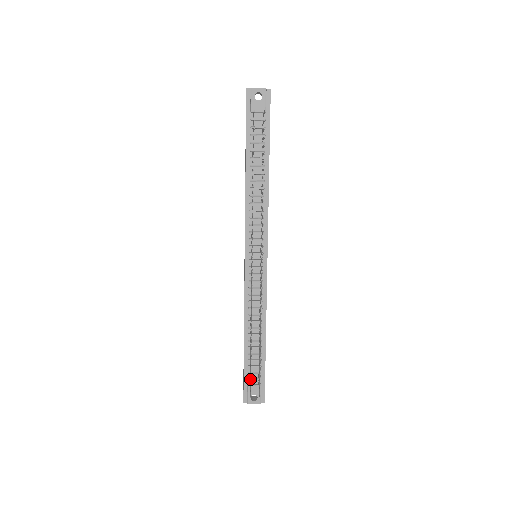
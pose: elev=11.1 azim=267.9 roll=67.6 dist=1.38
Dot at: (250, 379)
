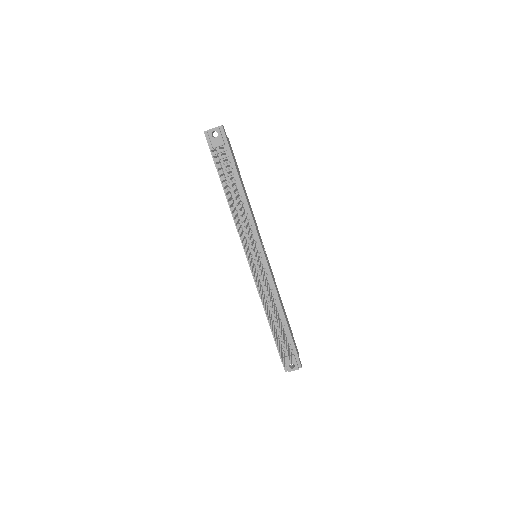
Dot at: occluded
